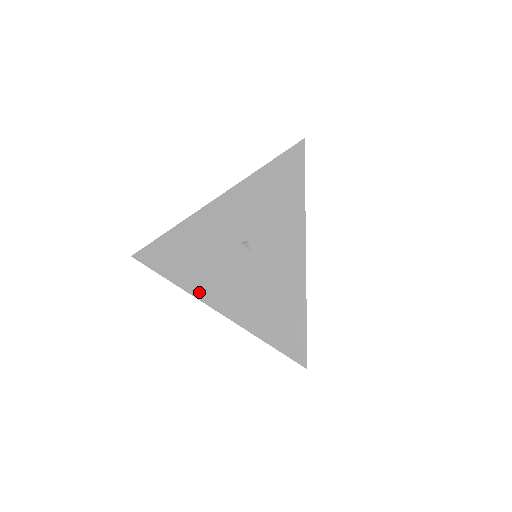
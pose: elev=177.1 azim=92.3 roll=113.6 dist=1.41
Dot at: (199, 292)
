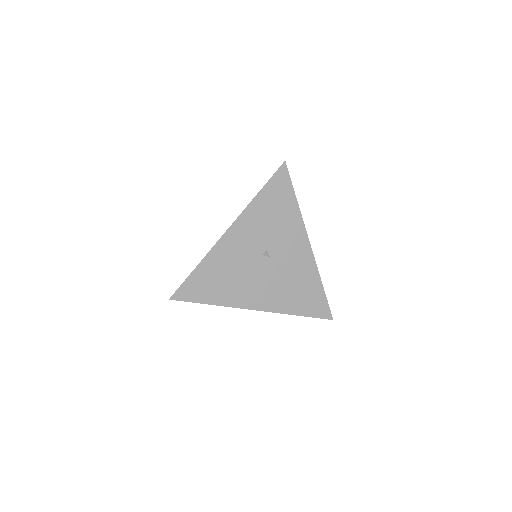
Dot at: (240, 303)
